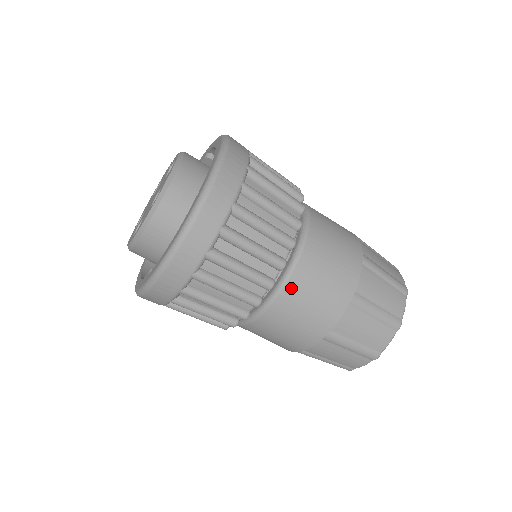
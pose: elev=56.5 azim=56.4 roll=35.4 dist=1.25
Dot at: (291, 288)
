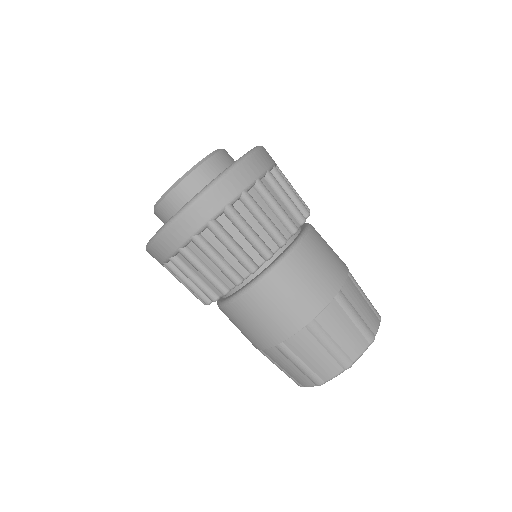
Dot at: (257, 292)
